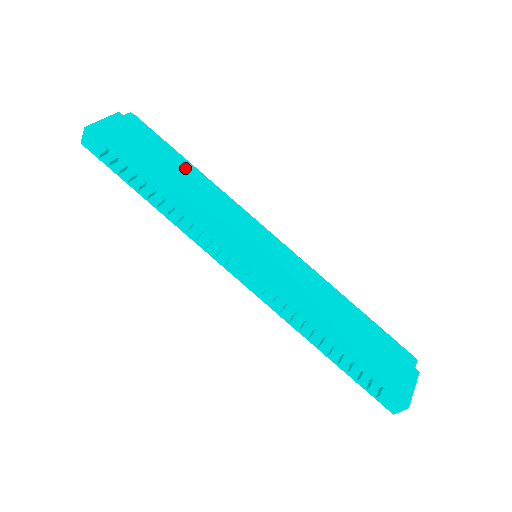
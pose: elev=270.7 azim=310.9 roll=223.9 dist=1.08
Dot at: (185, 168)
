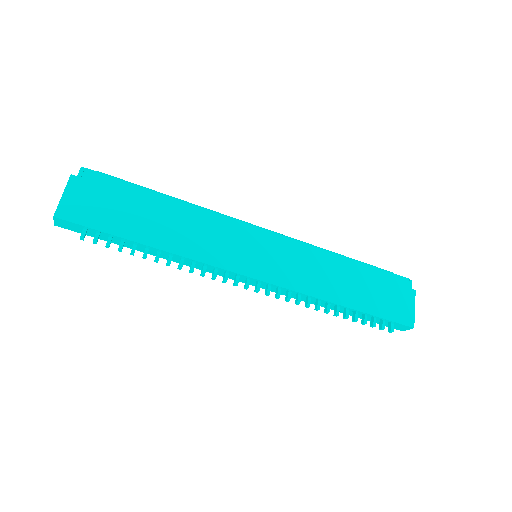
Dot at: (161, 204)
